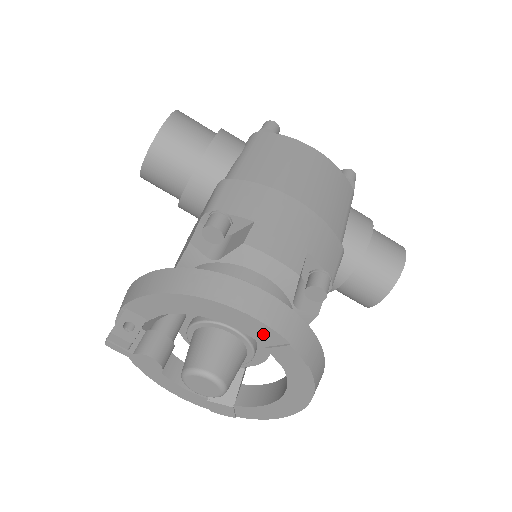
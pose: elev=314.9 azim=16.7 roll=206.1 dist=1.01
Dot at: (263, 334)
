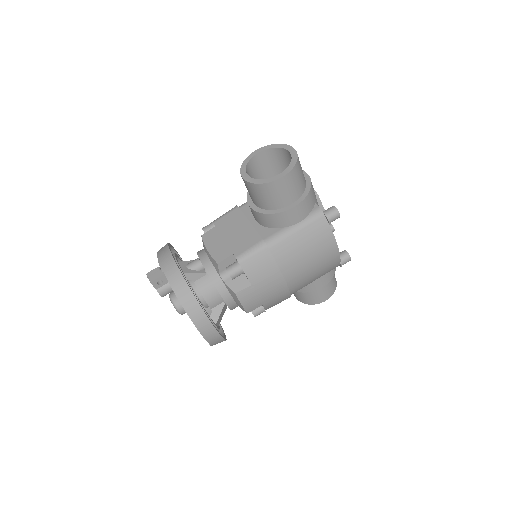
Dot at: occluded
